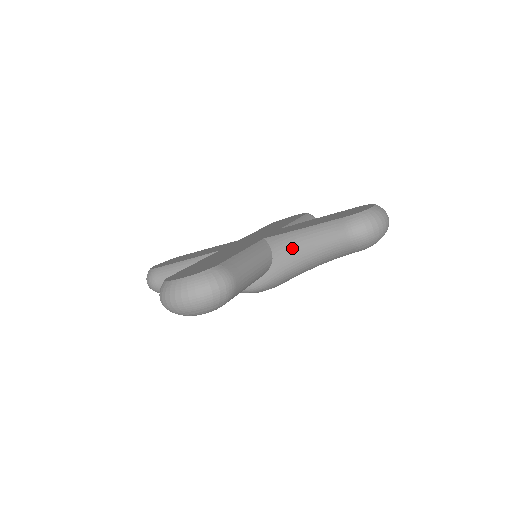
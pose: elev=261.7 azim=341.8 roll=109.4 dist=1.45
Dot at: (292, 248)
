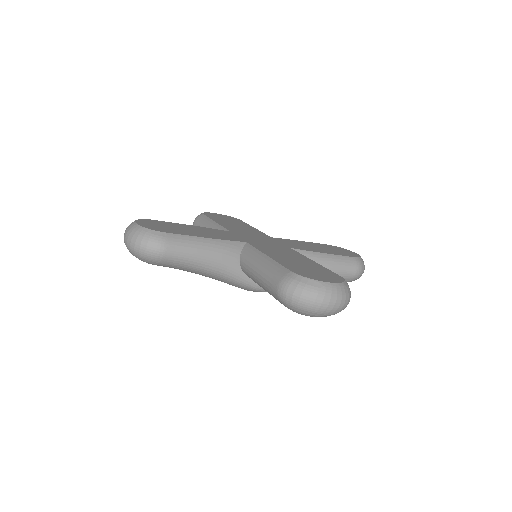
Dot at: occluded
